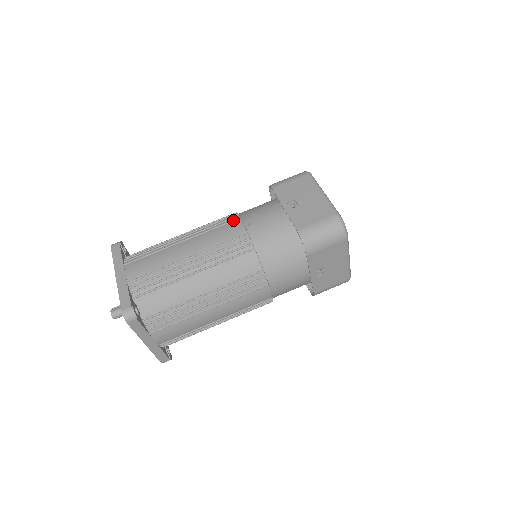
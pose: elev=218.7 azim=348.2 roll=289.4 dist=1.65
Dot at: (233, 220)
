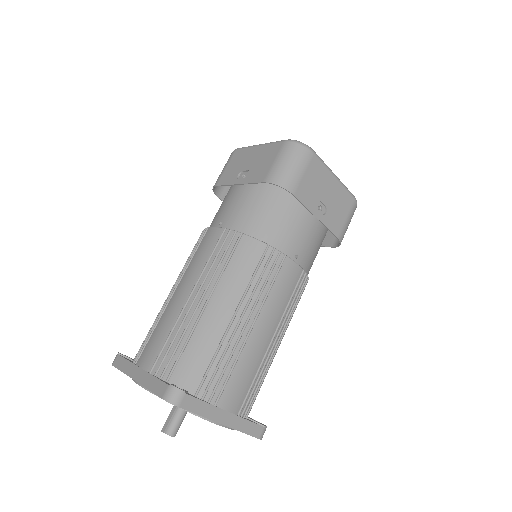
Dot at: (283, 264)
